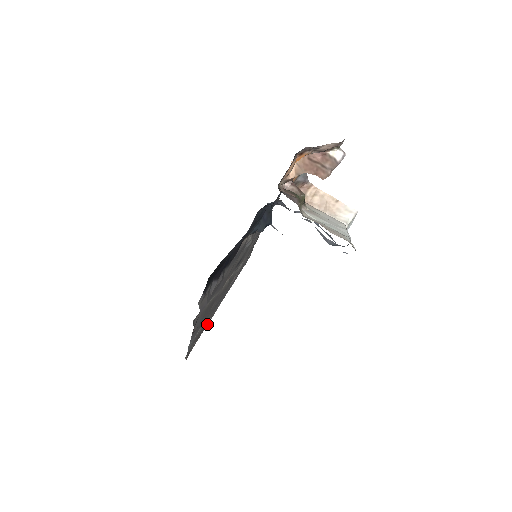
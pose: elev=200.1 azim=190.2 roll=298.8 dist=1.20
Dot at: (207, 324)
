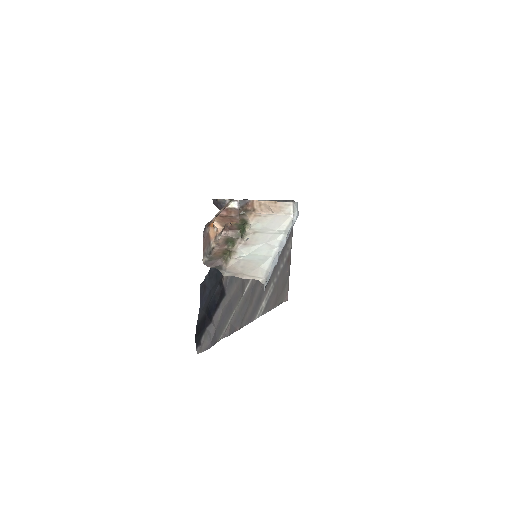
Dot at: (288, 270)
